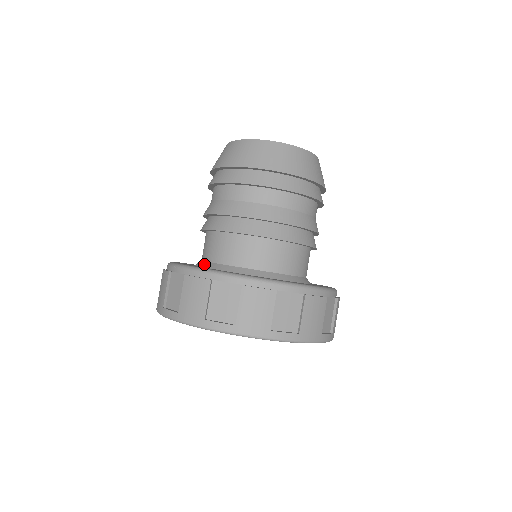
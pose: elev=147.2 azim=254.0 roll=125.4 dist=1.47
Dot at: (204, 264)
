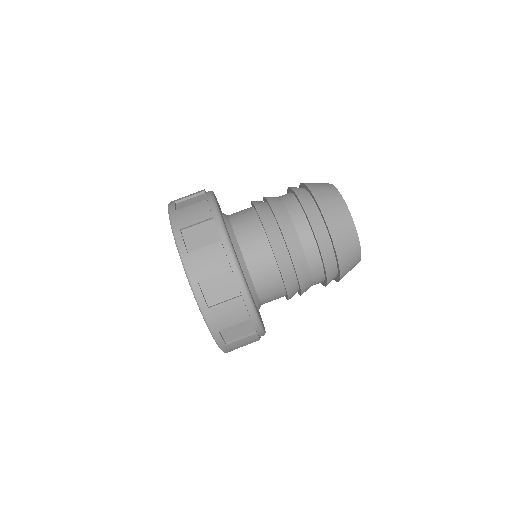
Dot at: (225, 215)
